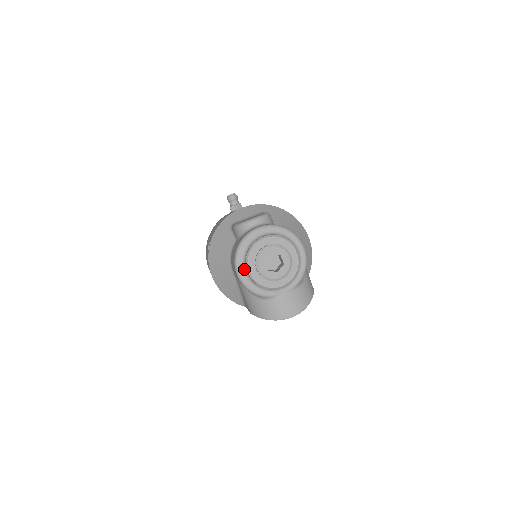
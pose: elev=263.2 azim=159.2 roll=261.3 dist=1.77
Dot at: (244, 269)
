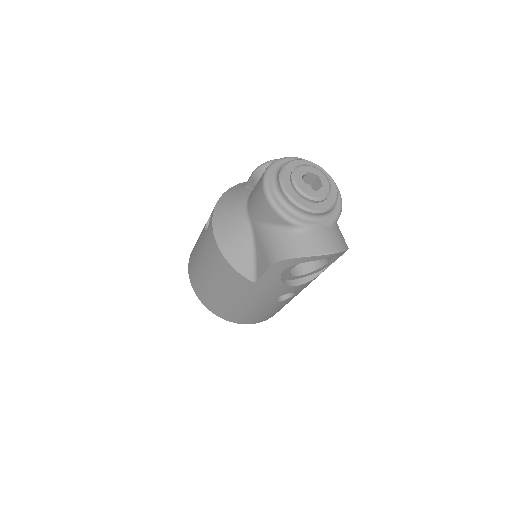
Dot at: (275, 189)
